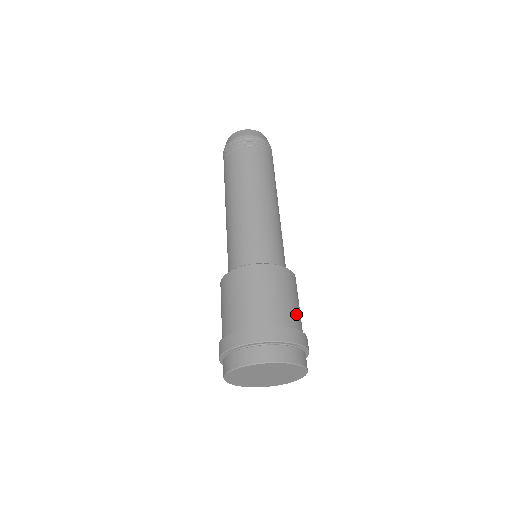
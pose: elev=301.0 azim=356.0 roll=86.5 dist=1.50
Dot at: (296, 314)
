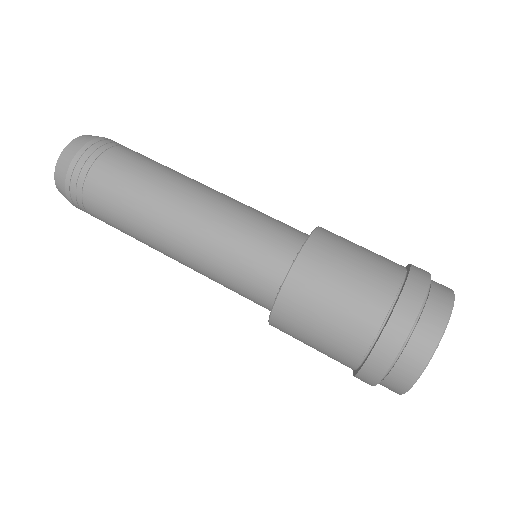
Dot at: occluded
